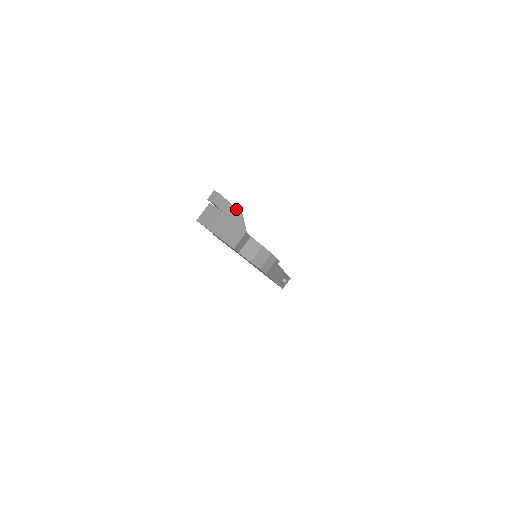
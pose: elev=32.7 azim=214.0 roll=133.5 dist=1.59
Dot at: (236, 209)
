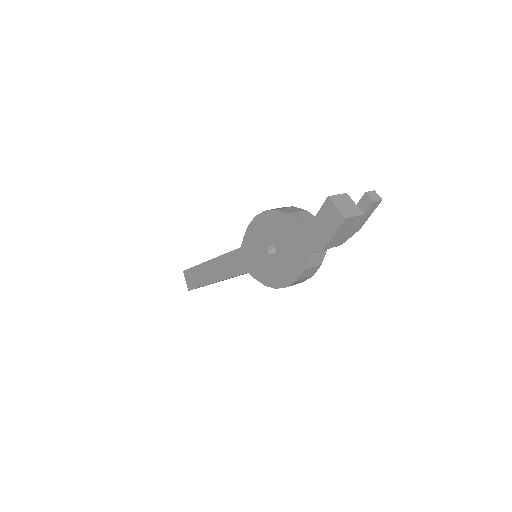
Dot at: (365, 221)
